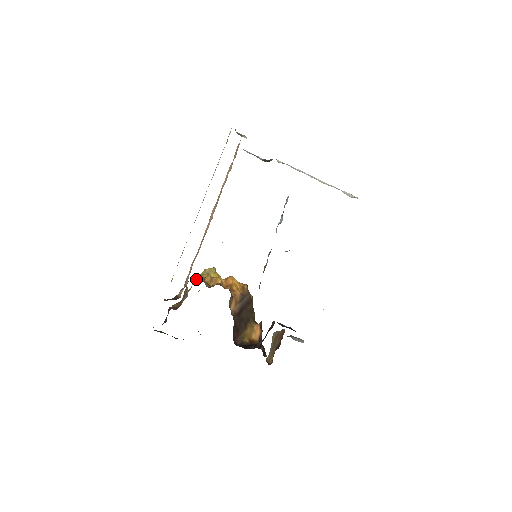
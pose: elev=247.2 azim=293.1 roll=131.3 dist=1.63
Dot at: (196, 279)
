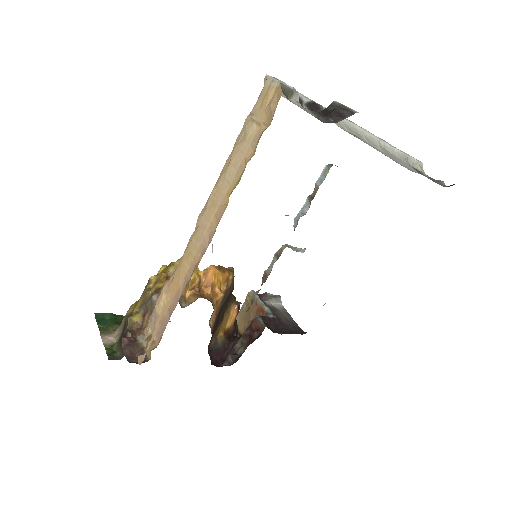
Dot at: occluded
